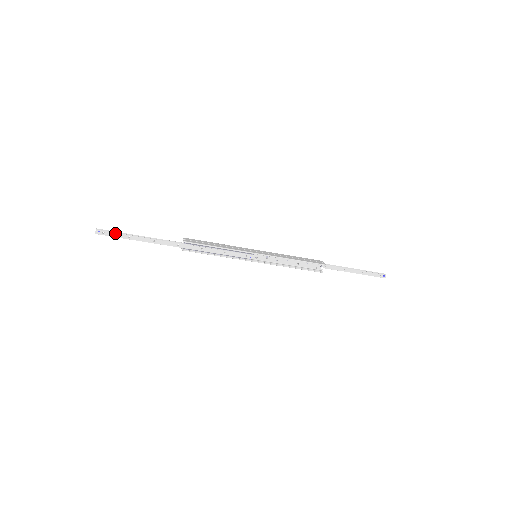
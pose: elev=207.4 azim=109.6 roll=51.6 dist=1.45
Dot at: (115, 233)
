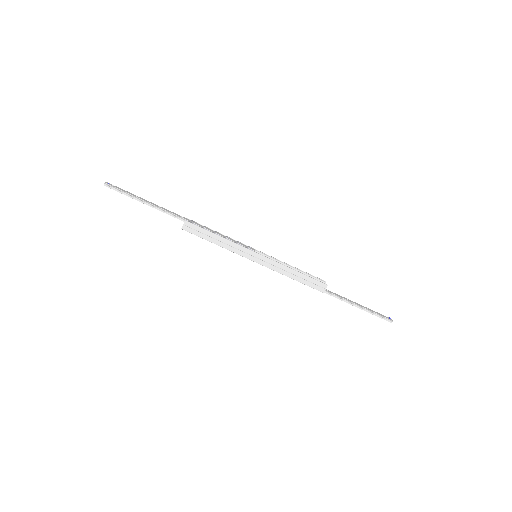
Dot at: (123, 190)
